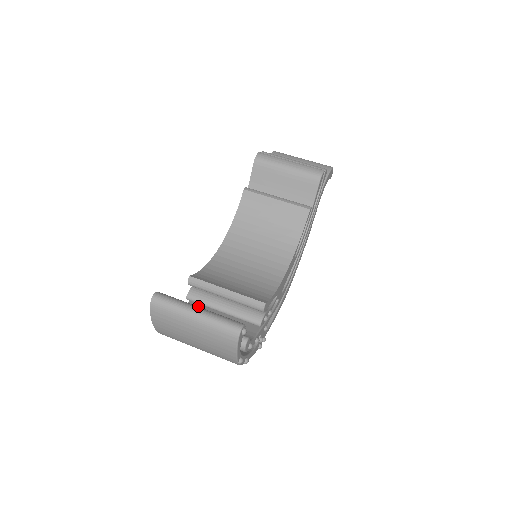
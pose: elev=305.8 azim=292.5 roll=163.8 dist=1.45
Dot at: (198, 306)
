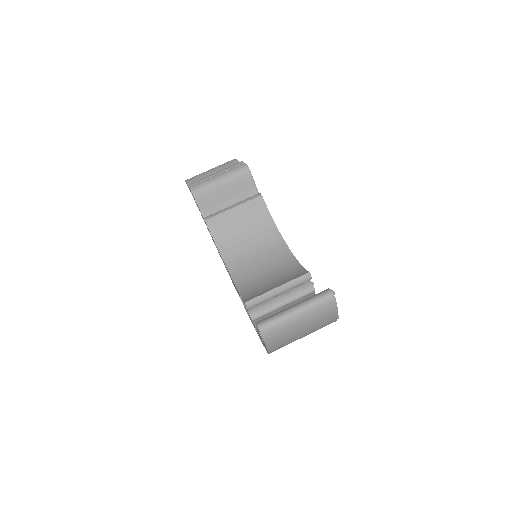
Dot at: (262, 319)
